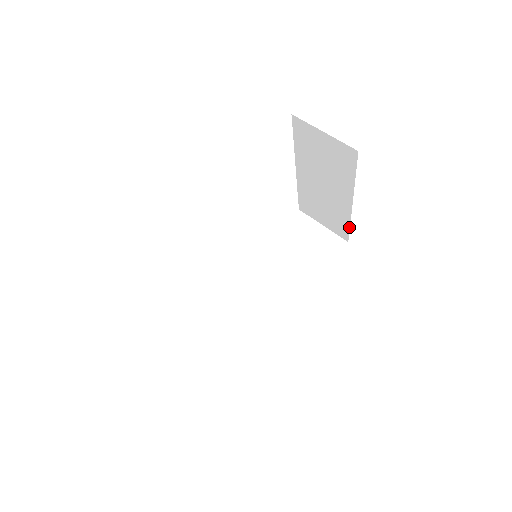
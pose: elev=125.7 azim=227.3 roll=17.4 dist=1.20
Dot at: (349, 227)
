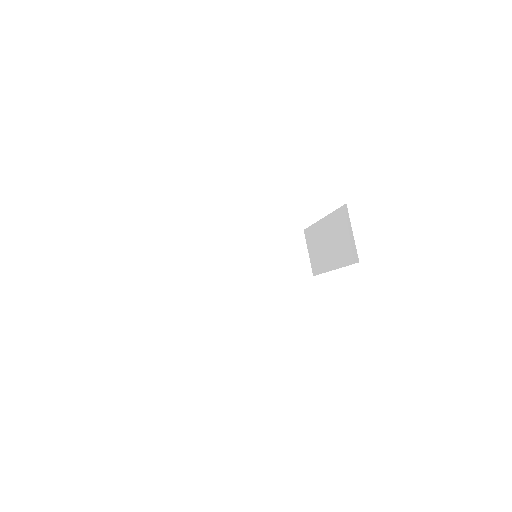
Dot at: (321, 273)
